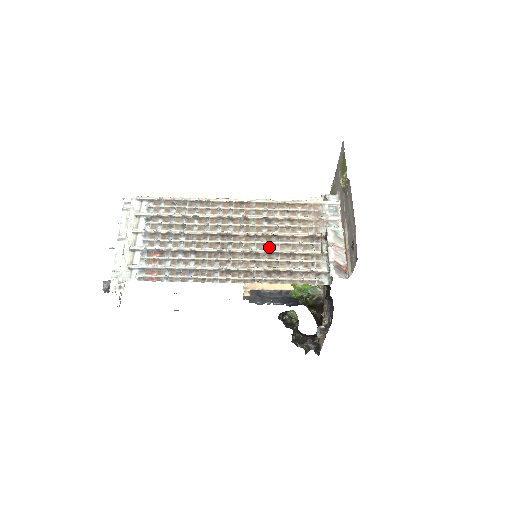
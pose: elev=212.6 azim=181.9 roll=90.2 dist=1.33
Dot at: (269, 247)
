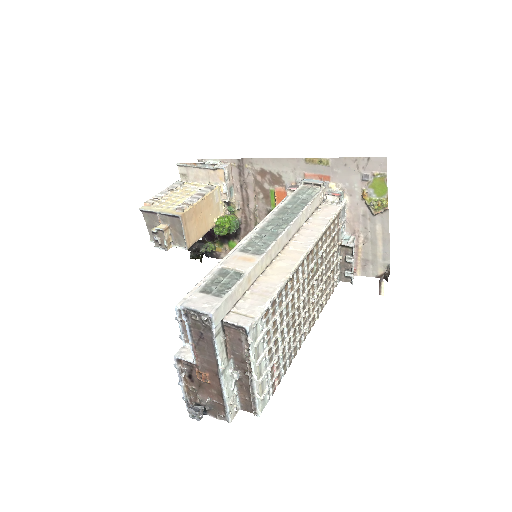
Dot at: (321, 282)
